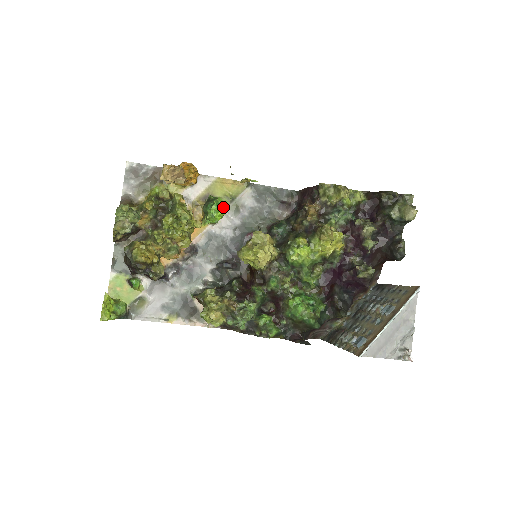
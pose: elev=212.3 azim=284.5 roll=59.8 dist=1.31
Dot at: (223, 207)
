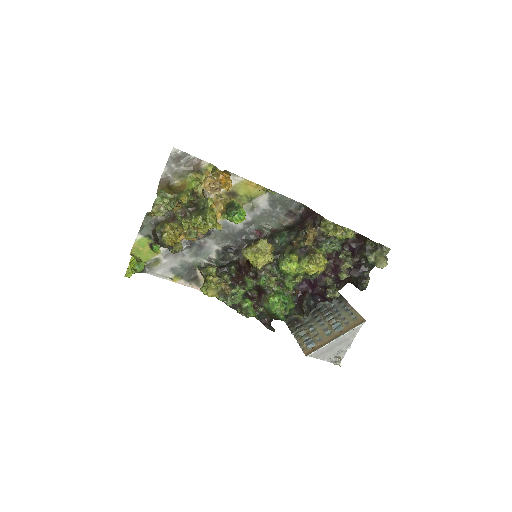
Dot at: (243, 218)
